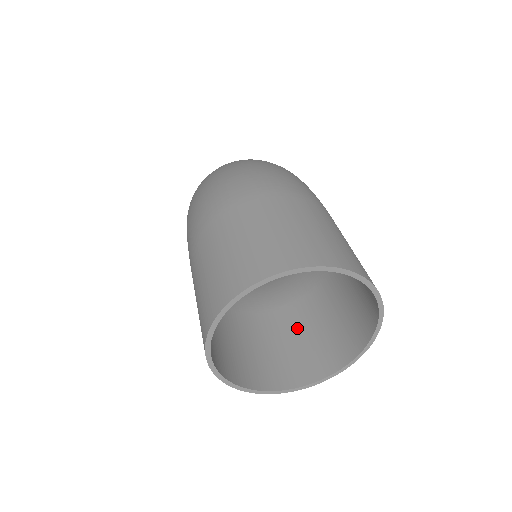
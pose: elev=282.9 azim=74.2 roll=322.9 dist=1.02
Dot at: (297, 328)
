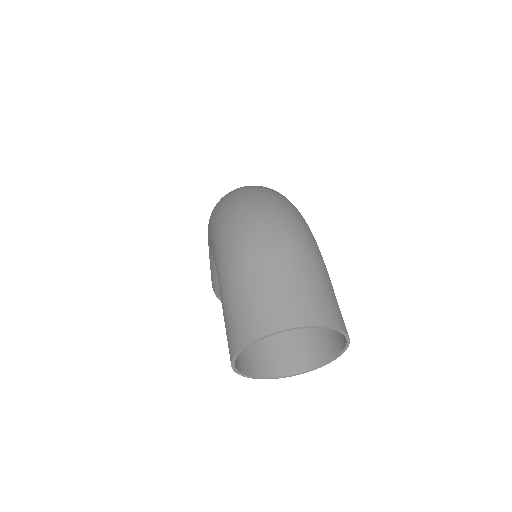
Dot at: (285, 331)
